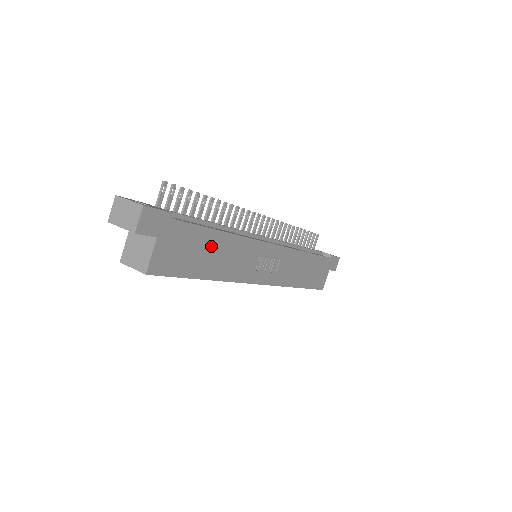
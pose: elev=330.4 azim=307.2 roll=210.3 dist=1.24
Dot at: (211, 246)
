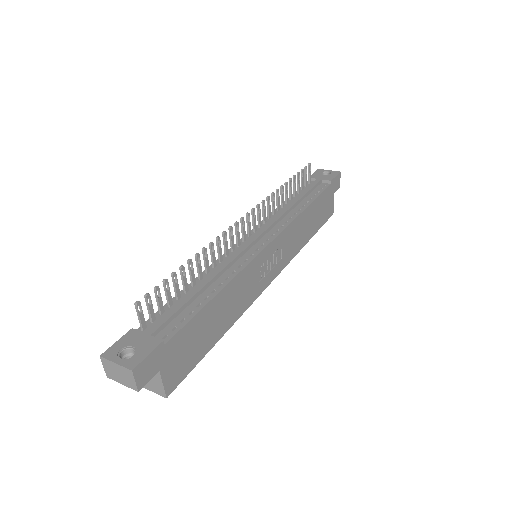
Dot at: (211, 316)
